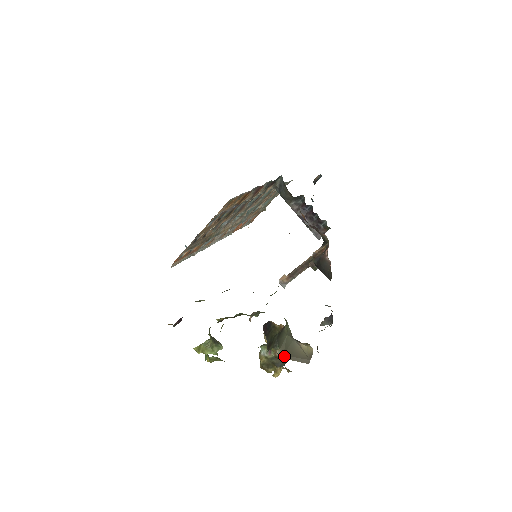
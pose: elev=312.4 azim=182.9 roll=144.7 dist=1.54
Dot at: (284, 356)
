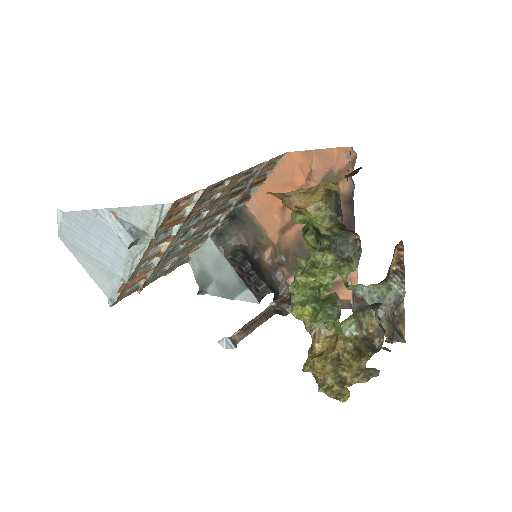
Dot at: occluded
